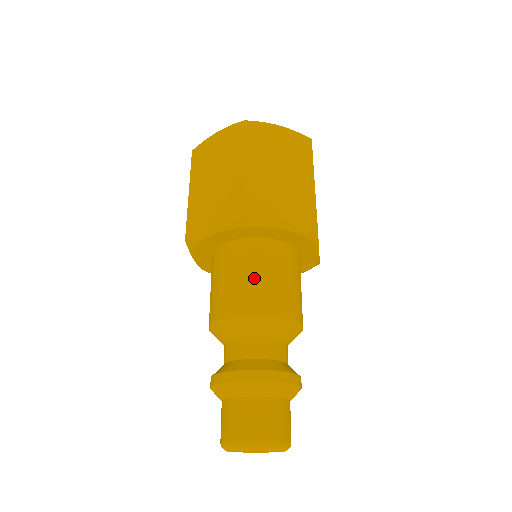
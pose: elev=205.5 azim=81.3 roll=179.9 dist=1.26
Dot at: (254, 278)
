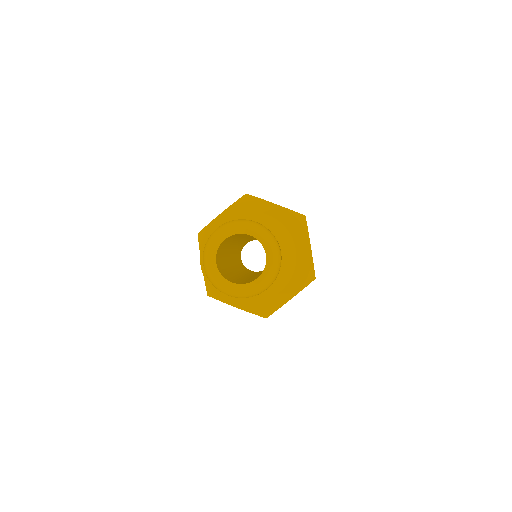
Dot at: occluded
